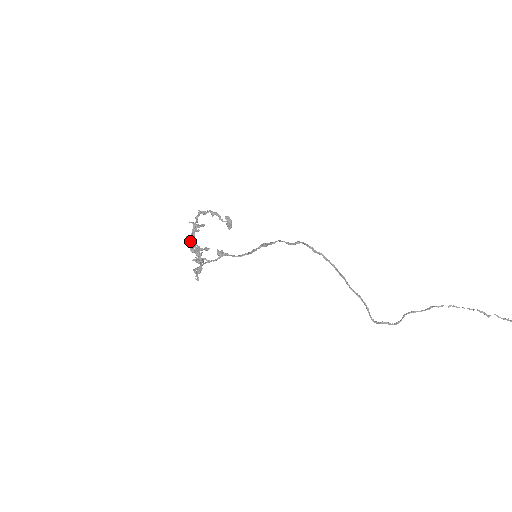
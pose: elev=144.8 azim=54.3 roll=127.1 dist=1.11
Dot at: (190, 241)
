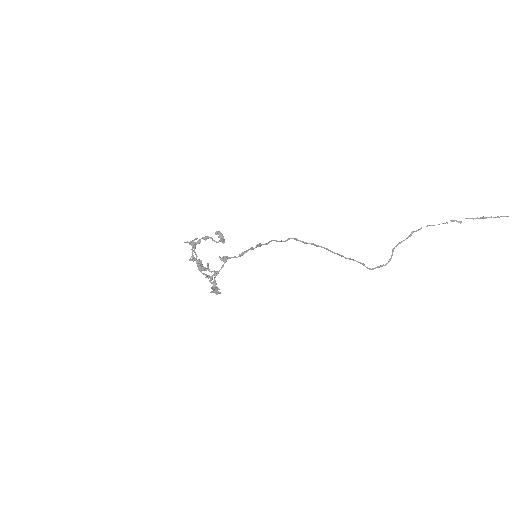
Dot at: occluded
